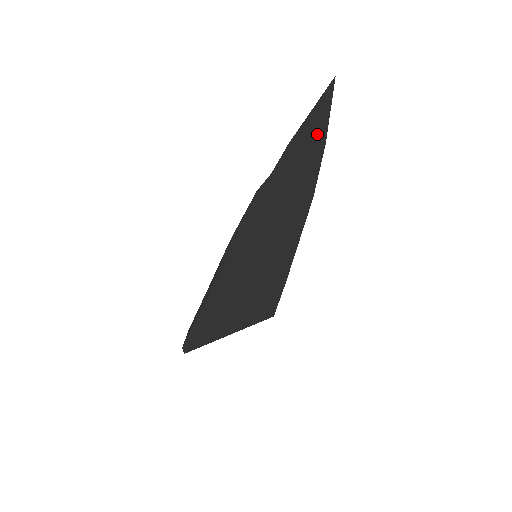
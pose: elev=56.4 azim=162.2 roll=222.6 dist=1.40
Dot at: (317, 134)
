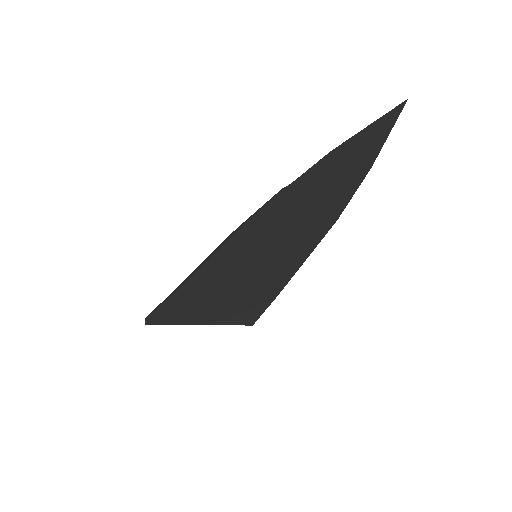
Dot at: (366, 154)
